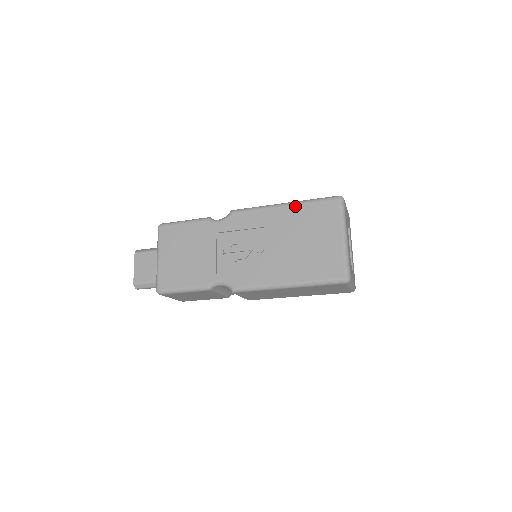
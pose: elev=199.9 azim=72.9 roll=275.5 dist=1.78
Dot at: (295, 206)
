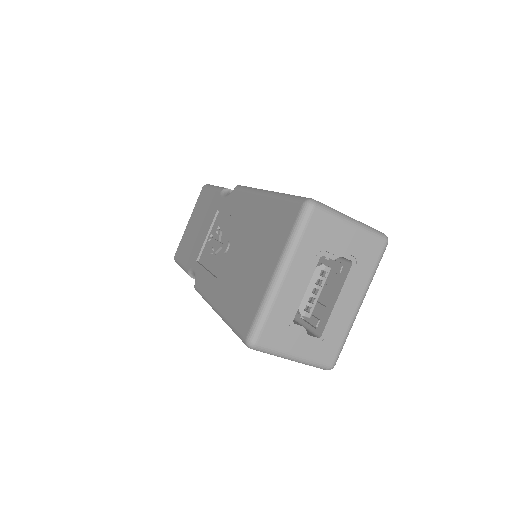
Dot at: (268, 199)
